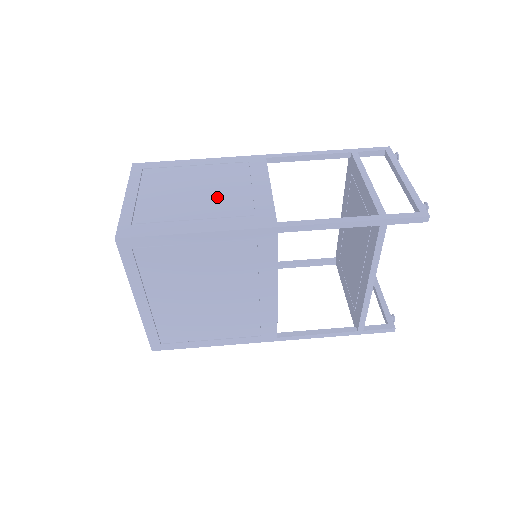
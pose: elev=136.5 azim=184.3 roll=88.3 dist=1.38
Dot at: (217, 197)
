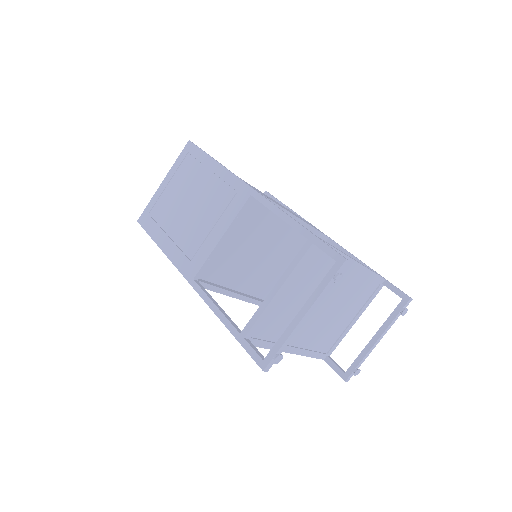
Dot at: (192, 222)
